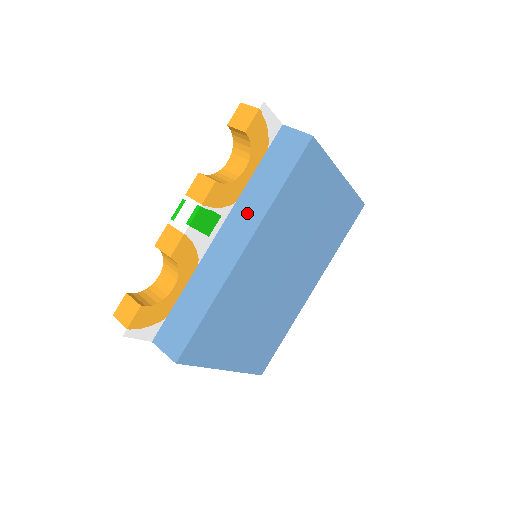
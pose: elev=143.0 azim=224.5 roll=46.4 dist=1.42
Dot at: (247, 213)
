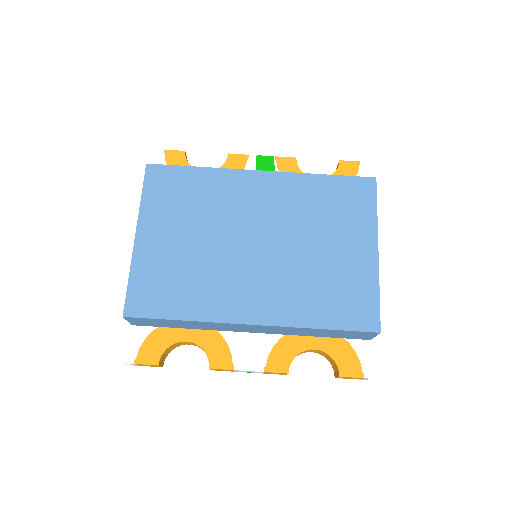
Dot at: occluded
